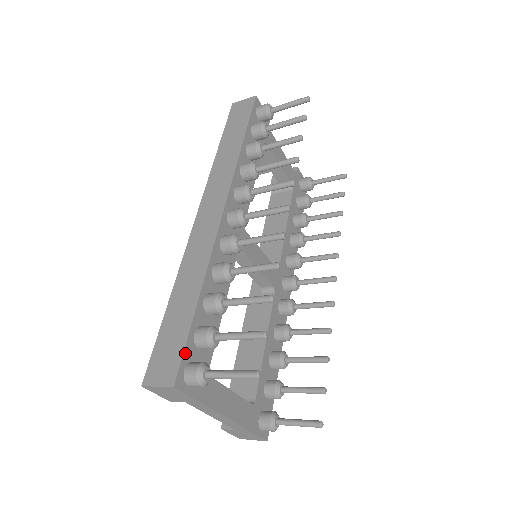
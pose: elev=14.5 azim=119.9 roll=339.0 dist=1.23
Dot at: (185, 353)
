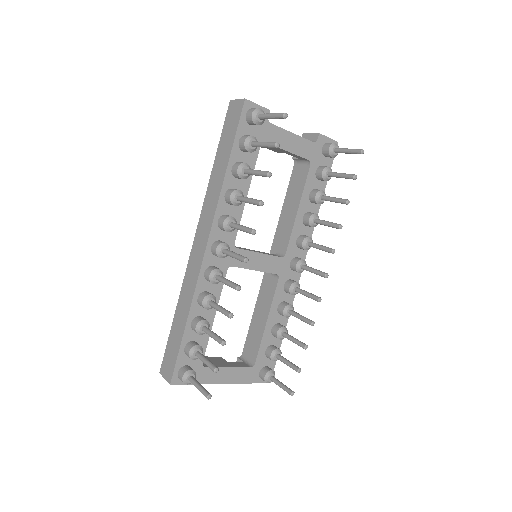
Dot at: (177, 363)
